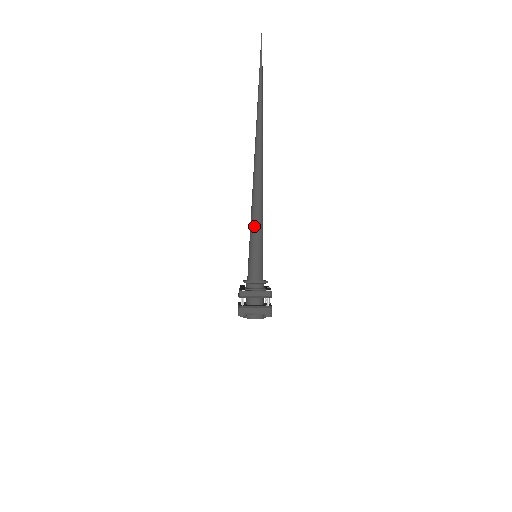
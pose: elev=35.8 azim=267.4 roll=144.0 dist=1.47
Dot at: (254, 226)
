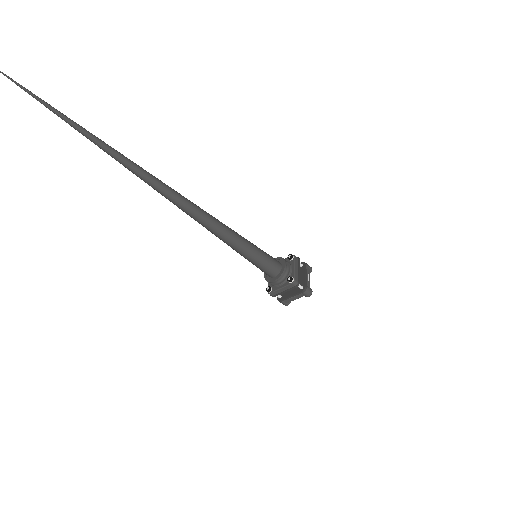
Dot at: occluded
